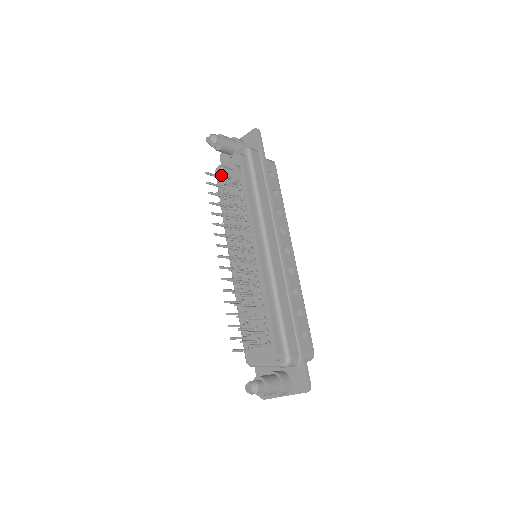
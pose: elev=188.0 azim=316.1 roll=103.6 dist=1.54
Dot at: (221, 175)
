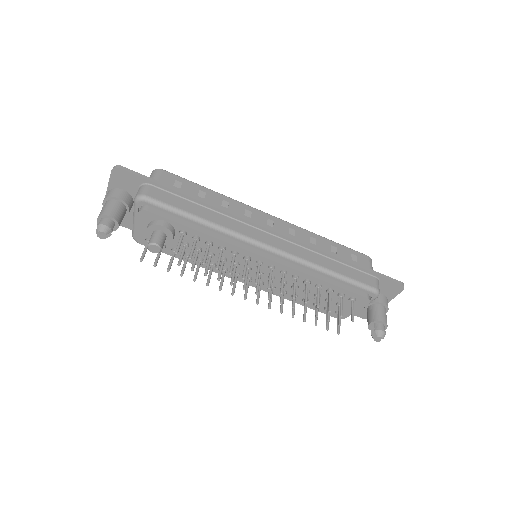
Dot at: (161, 249)
